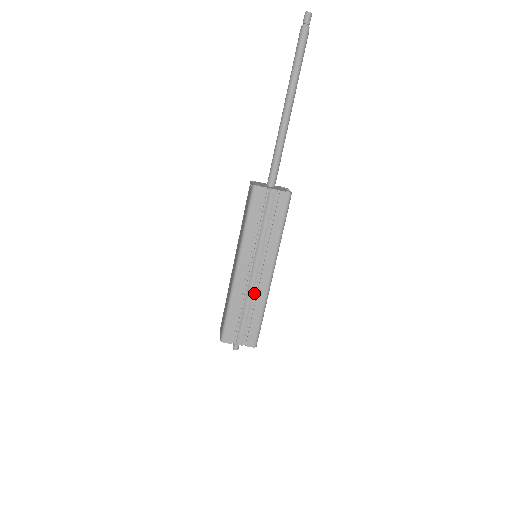
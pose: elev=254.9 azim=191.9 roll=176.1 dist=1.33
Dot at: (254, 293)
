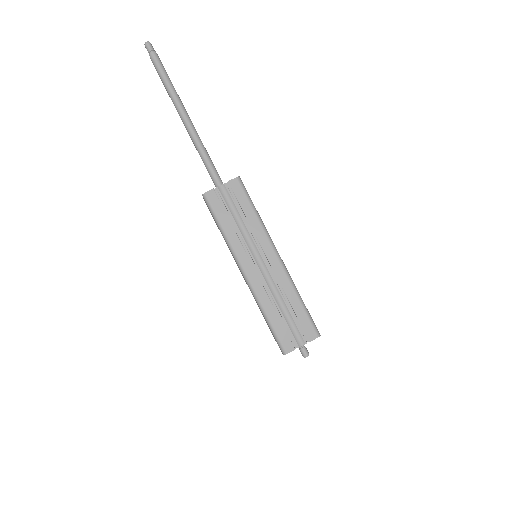
Dot at: (277, 286)
